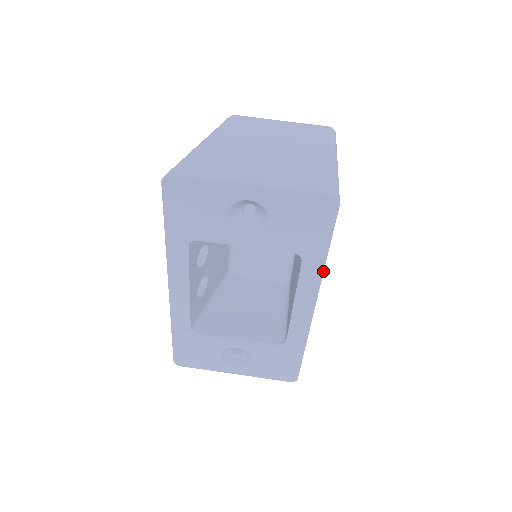
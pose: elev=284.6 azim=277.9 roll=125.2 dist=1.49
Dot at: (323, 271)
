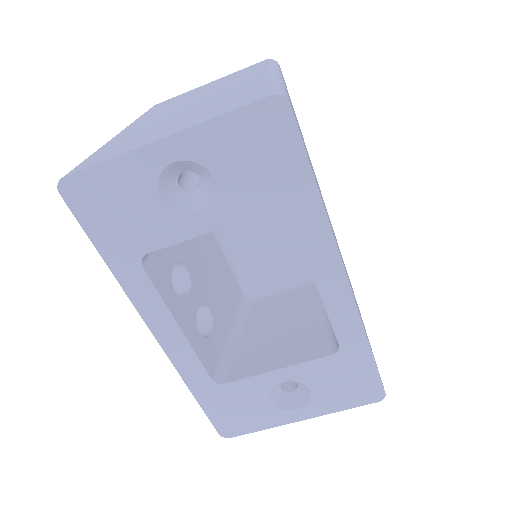
Dot at: (327, 218)
